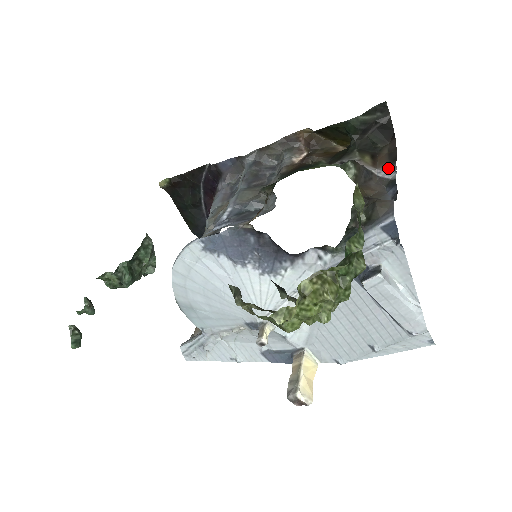
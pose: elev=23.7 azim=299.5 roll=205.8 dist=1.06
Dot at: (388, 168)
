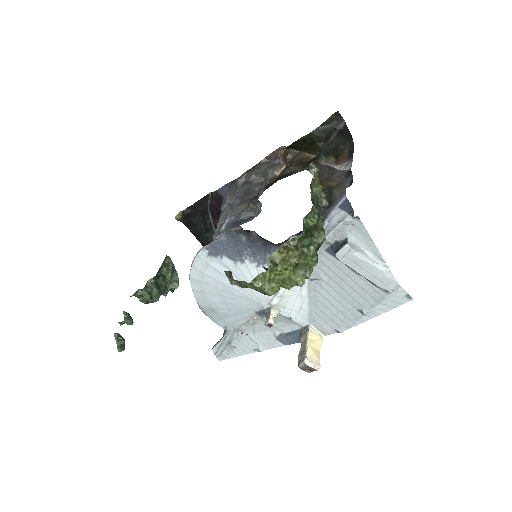
Dot at: (347, 162)
